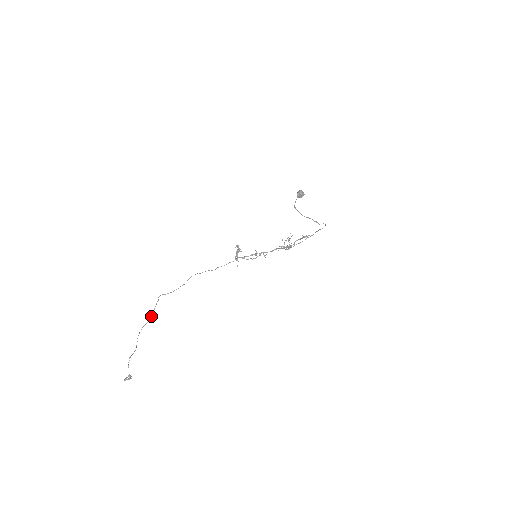
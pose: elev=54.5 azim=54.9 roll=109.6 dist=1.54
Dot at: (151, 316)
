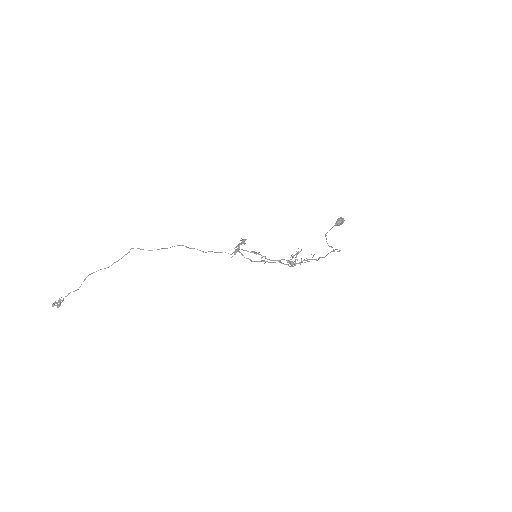
Dot at: (113, 263)
